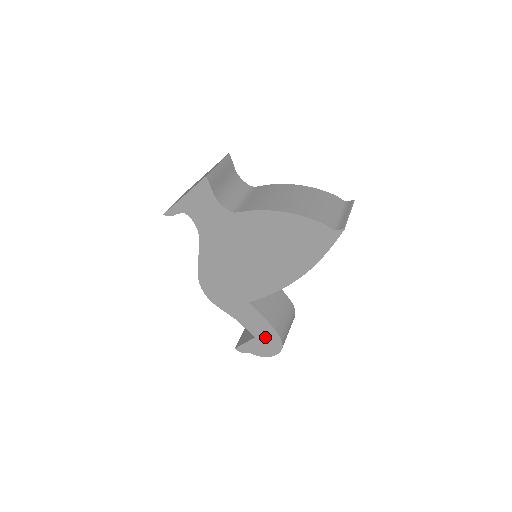
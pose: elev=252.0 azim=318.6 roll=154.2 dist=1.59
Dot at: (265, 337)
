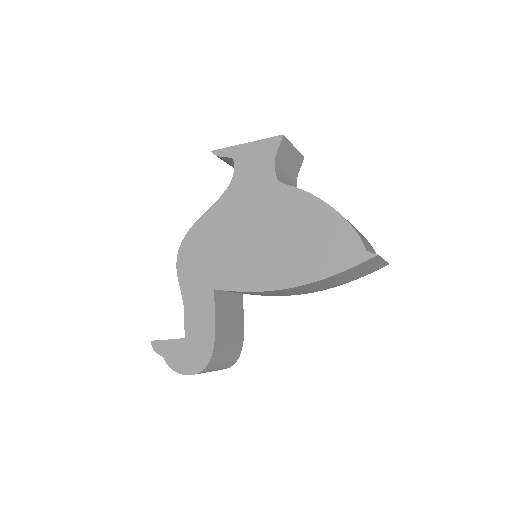
Dot at: (196, 344)
